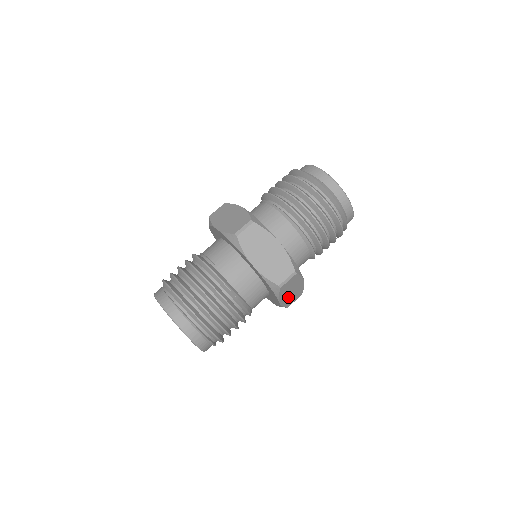
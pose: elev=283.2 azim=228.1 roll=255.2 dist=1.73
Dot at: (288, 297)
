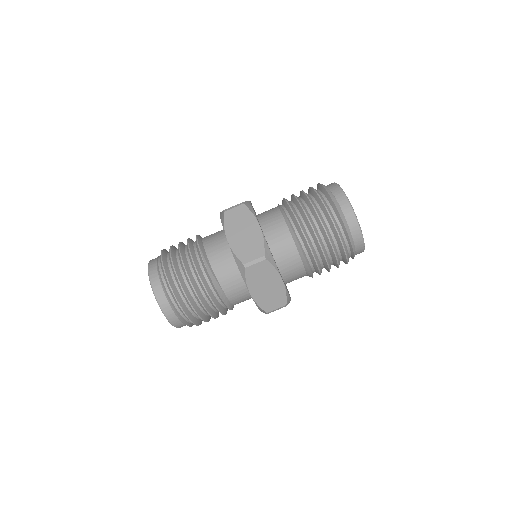
Dot at: (263, 294)
